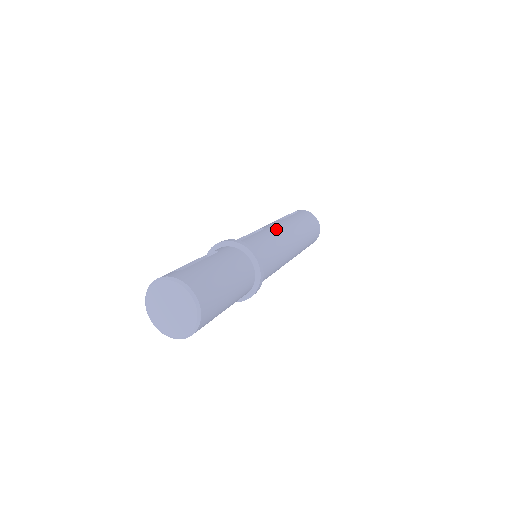
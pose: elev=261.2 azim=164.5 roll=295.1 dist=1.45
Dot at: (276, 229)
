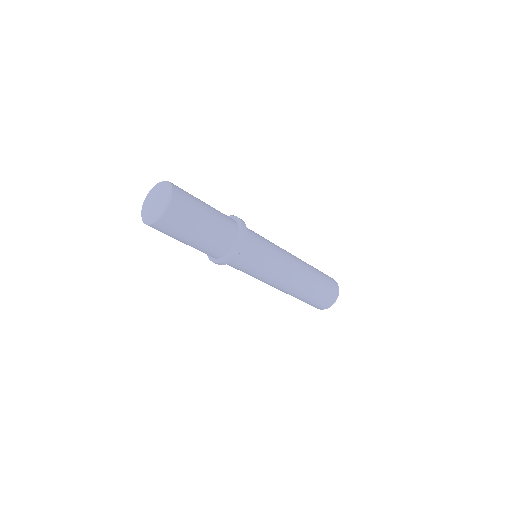
Dot at: occluded
